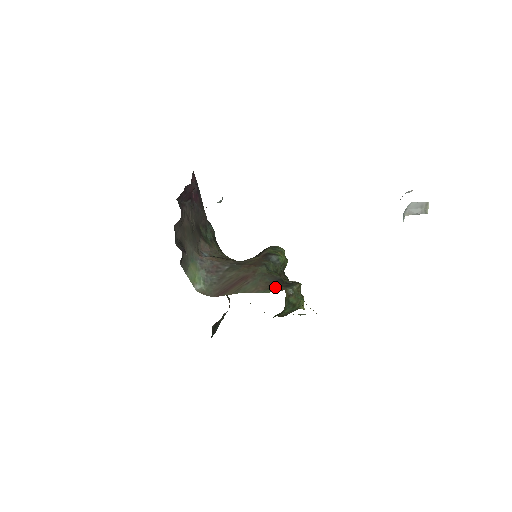
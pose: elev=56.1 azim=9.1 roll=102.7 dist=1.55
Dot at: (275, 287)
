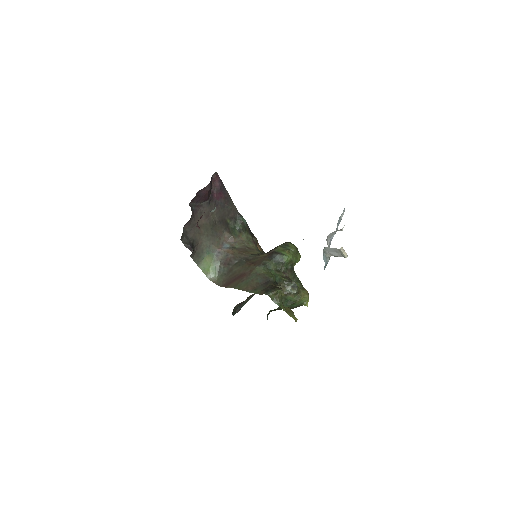
Dot at: (260, 289)
